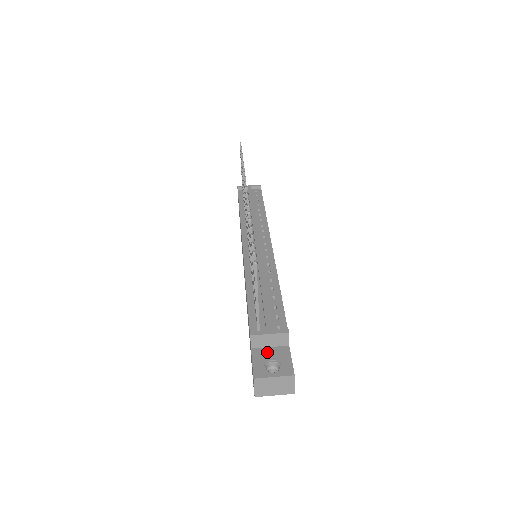
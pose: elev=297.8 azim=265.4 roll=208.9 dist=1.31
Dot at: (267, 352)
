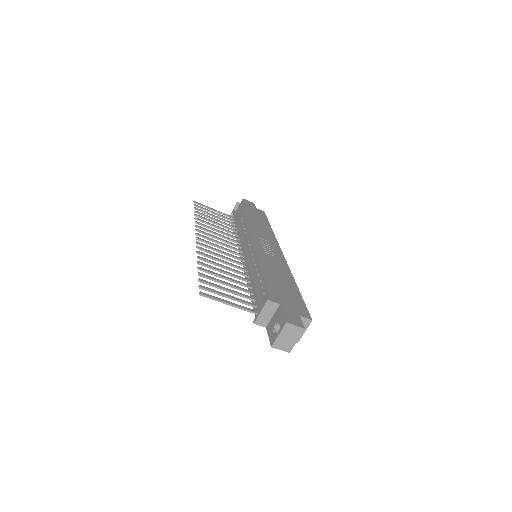
Dot at: (272, 322)
